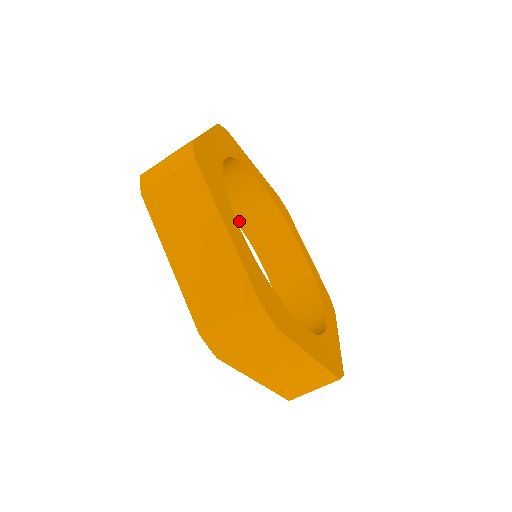
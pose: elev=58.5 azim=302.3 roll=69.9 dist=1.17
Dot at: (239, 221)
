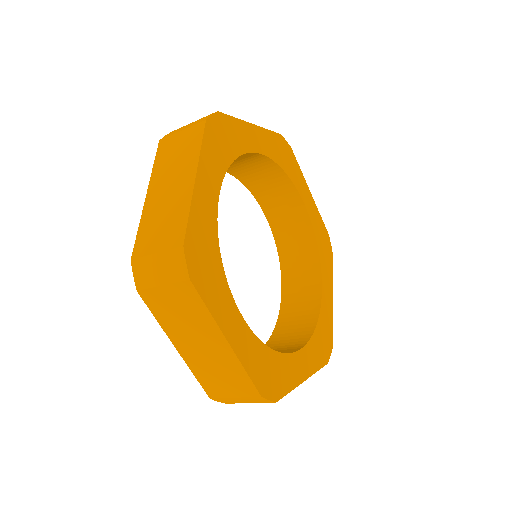
Dot at: (236, 175)
